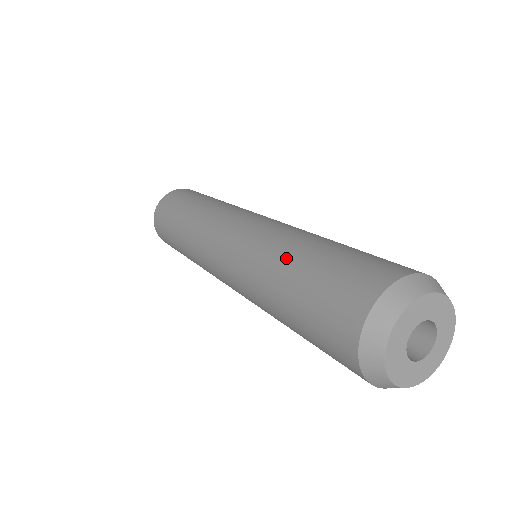
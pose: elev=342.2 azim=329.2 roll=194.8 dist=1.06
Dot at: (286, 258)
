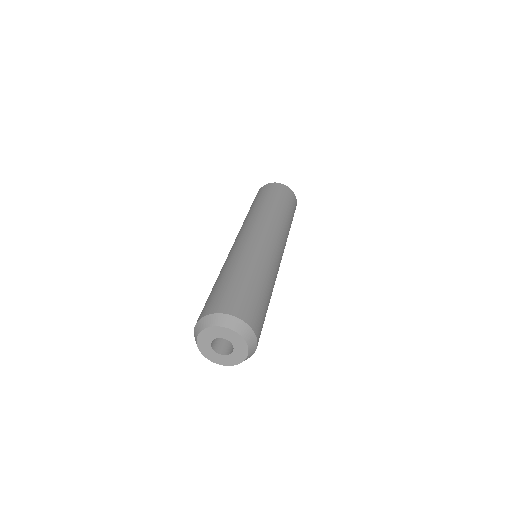
Dot at: occluded
